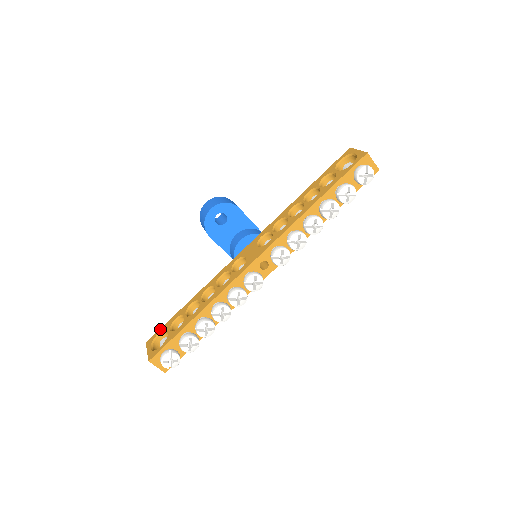
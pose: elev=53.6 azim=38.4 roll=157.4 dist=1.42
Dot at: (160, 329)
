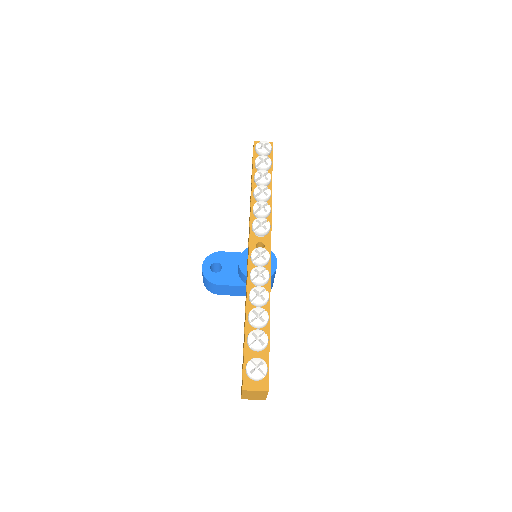
Dot at: occluded
